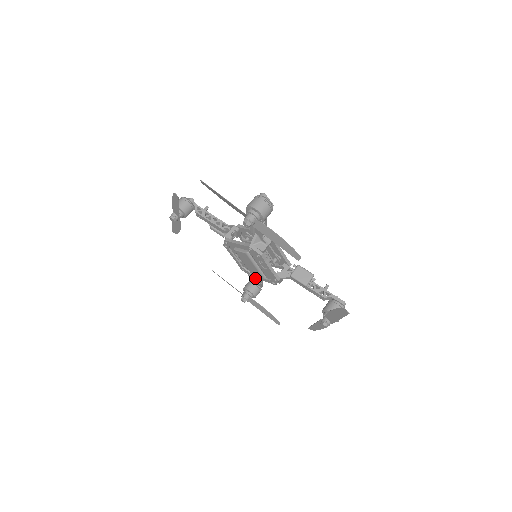
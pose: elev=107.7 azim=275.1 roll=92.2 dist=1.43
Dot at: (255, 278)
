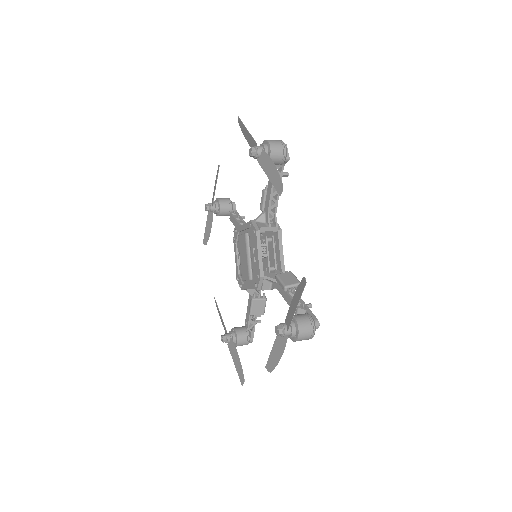
Dot at: (248, 312)
